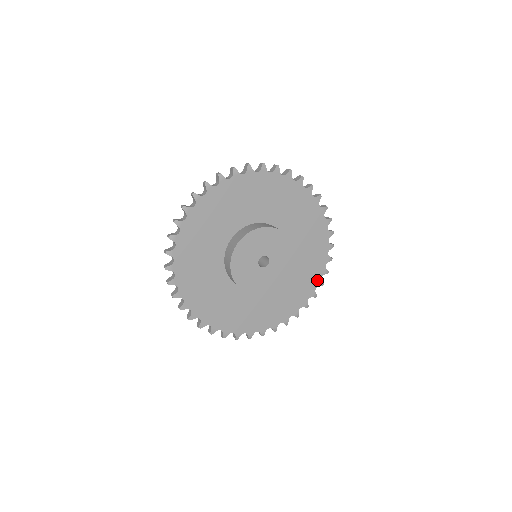
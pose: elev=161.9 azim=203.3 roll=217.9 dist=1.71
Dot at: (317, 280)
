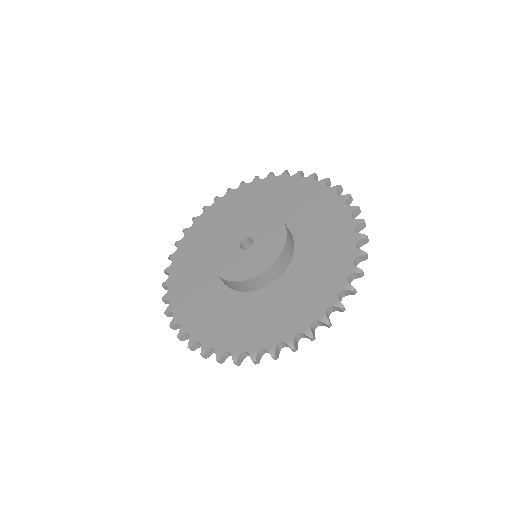
Dot at: (350, 250)
